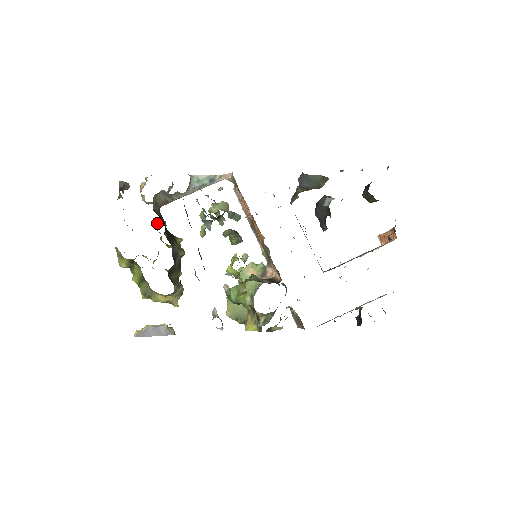
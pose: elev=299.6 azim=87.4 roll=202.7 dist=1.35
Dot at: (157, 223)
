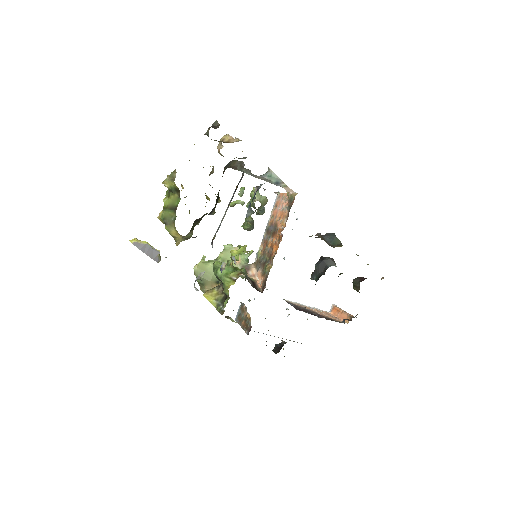
Dot at: (212, 172)
